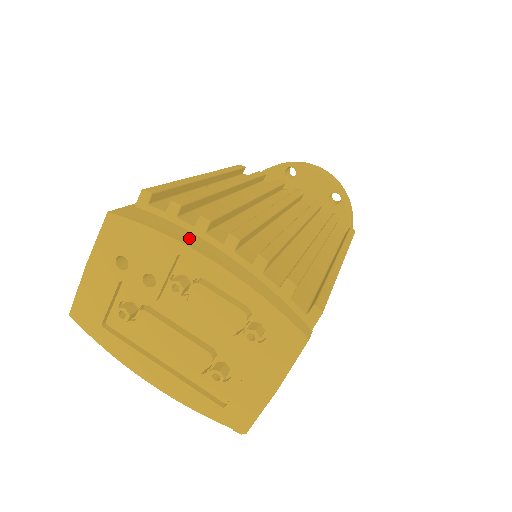
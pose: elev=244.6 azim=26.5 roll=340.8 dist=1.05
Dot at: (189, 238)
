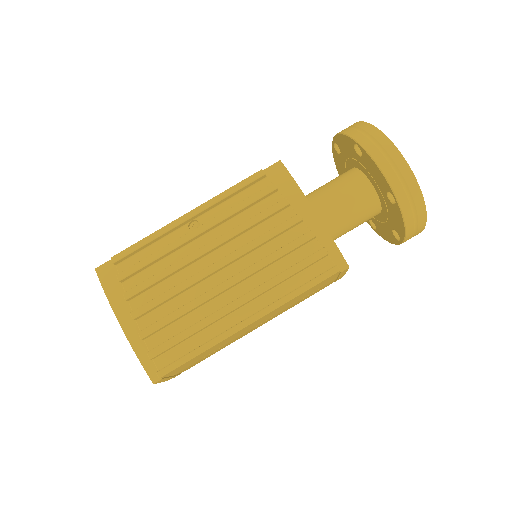
Dot at: (120, 302)
